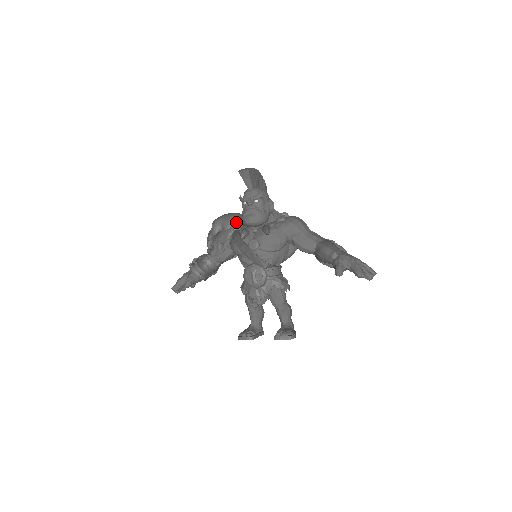
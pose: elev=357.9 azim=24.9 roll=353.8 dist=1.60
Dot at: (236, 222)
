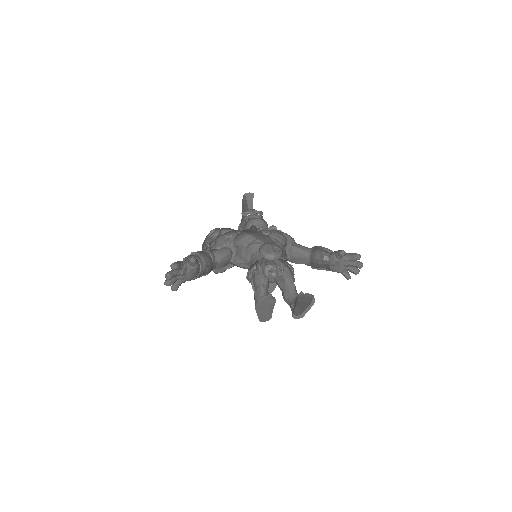
Dot at: occluded
